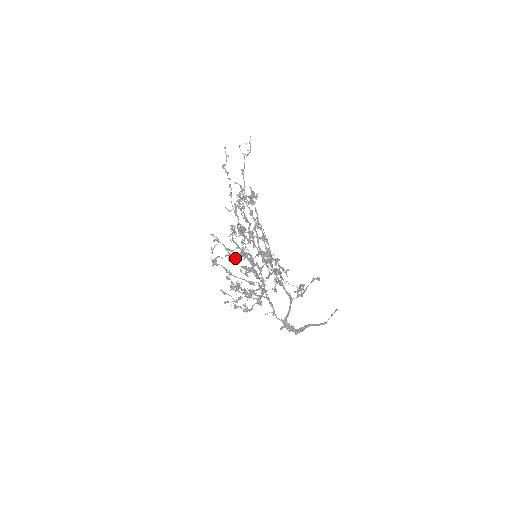
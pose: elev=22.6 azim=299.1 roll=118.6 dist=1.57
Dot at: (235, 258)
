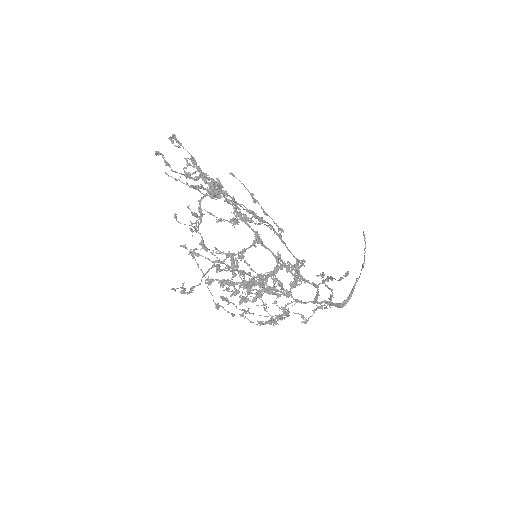
Dot at: (240, 299)
